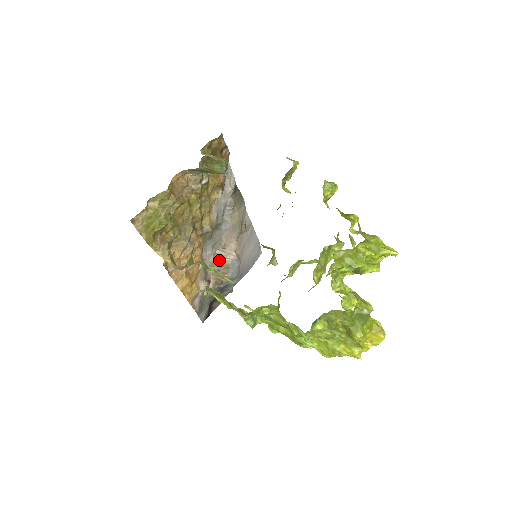
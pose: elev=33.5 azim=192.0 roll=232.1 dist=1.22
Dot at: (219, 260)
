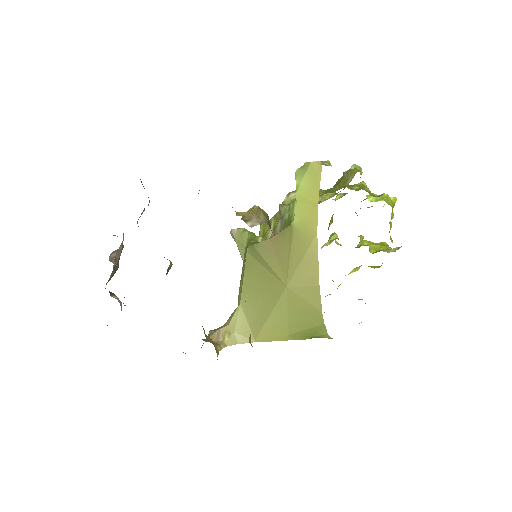
Dot at: occluded
